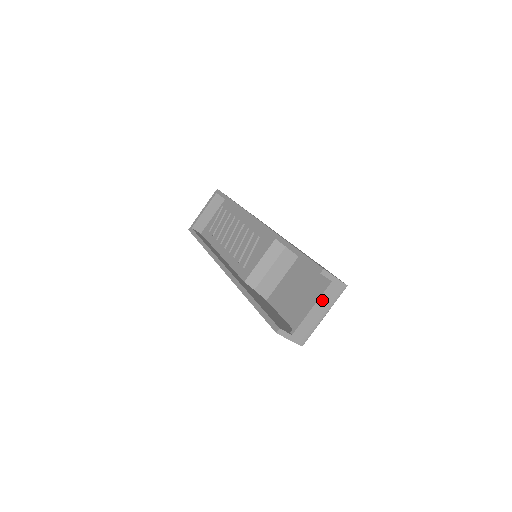
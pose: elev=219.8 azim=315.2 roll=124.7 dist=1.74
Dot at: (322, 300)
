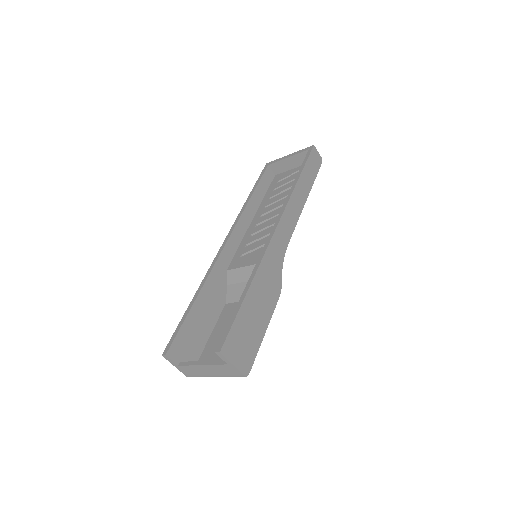
Dot at: (214, 367)
